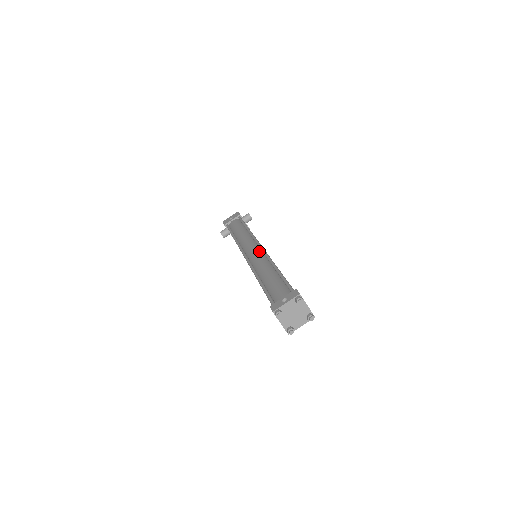
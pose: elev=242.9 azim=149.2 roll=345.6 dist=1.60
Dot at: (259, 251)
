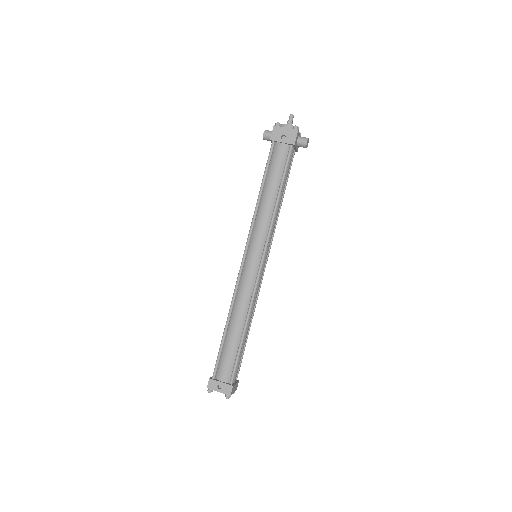
Dot at: (255, 274)
